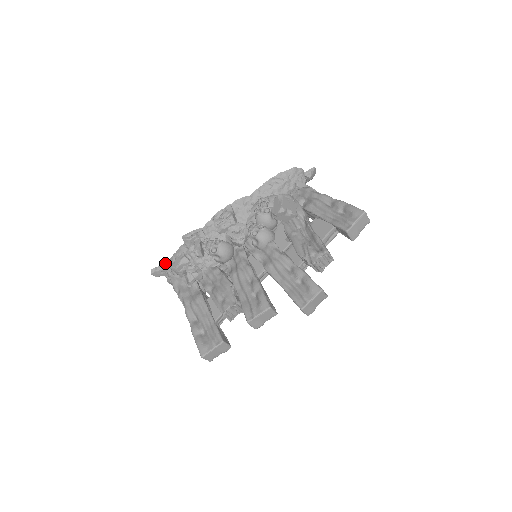
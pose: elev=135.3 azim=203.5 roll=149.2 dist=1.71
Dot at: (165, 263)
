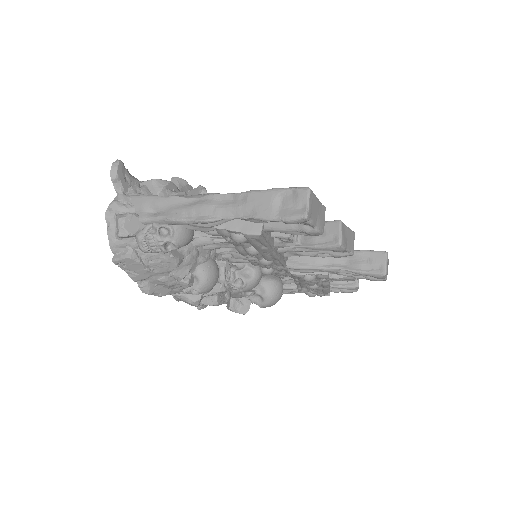
Dot at: (135, 178)
